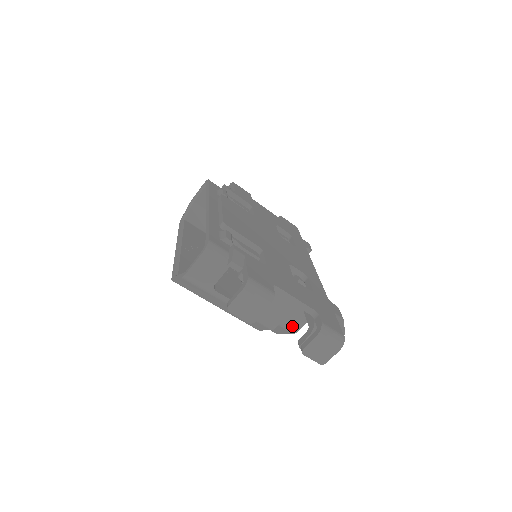
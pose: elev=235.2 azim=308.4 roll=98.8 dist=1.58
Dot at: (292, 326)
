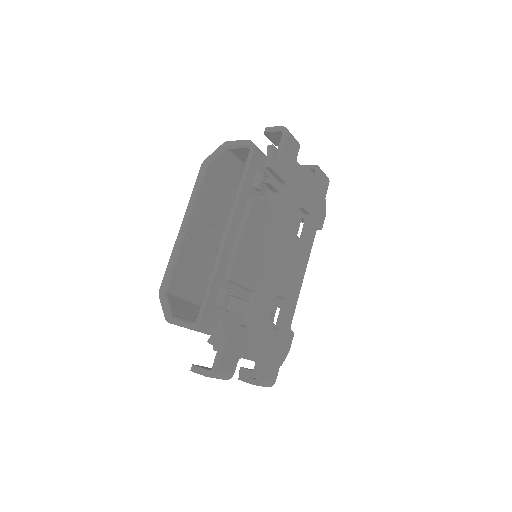
Dot at: occluded
